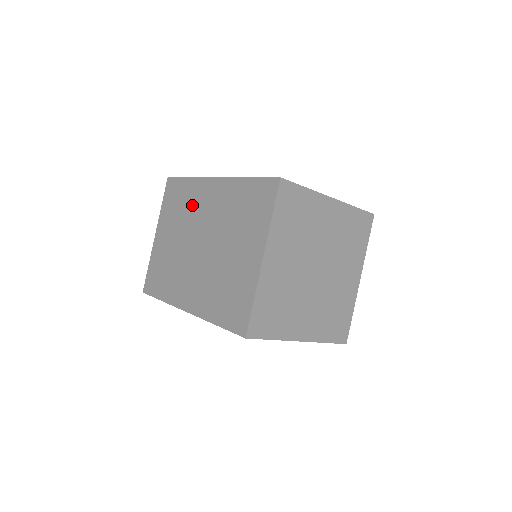
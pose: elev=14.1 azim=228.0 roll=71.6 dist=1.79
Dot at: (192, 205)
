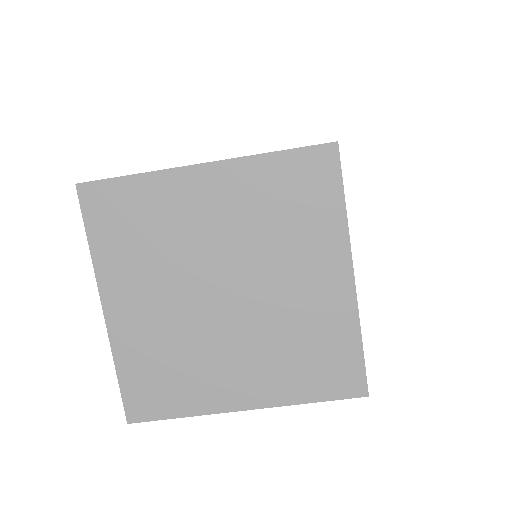
Dot at: occluded
